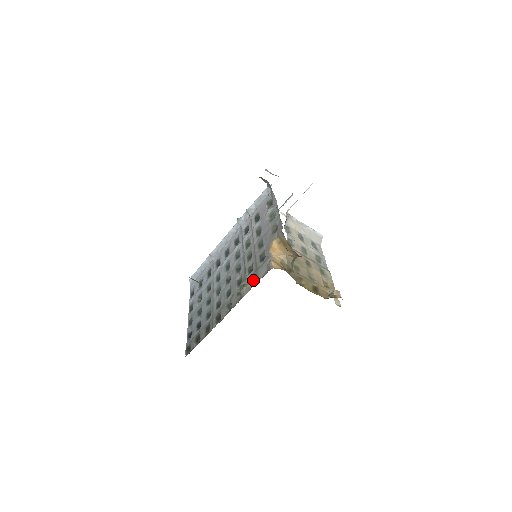
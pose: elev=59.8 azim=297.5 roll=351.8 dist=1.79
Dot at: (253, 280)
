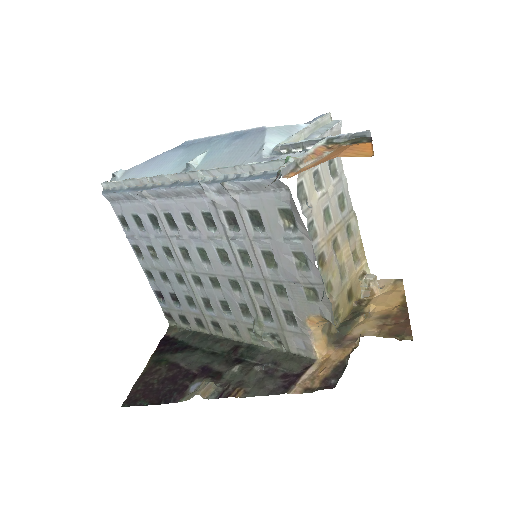
Dot at: (277, 338)
